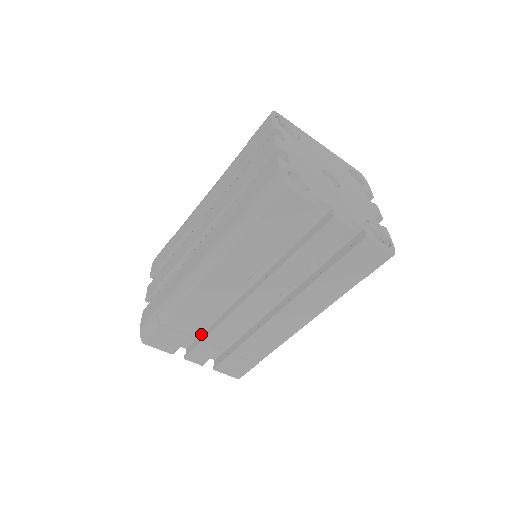
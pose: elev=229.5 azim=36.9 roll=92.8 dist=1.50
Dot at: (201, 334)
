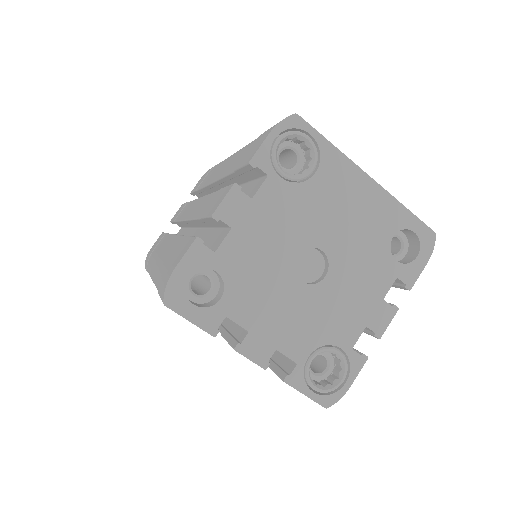
Dot at: occluded
